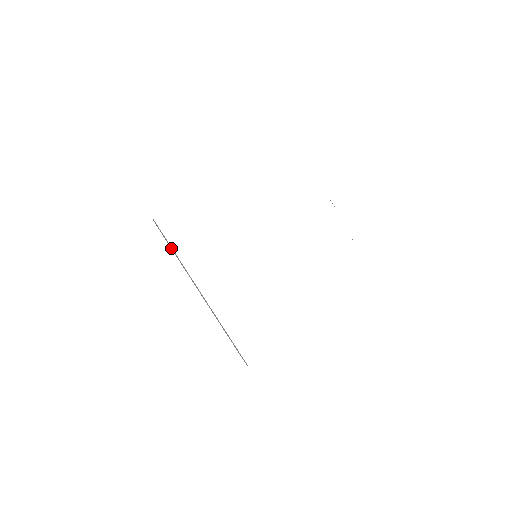
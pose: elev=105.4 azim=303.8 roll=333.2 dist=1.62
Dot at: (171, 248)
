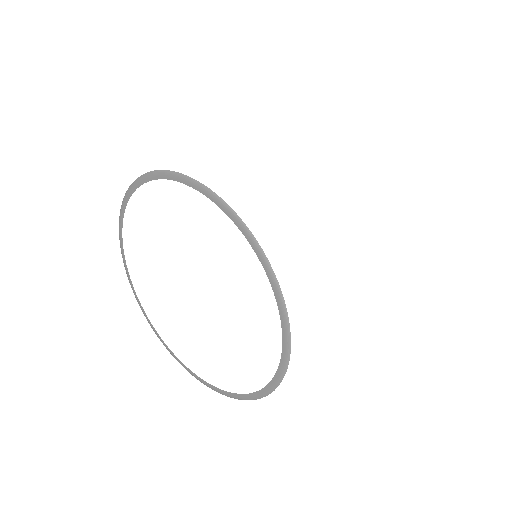
Dot at: (208, 191)
